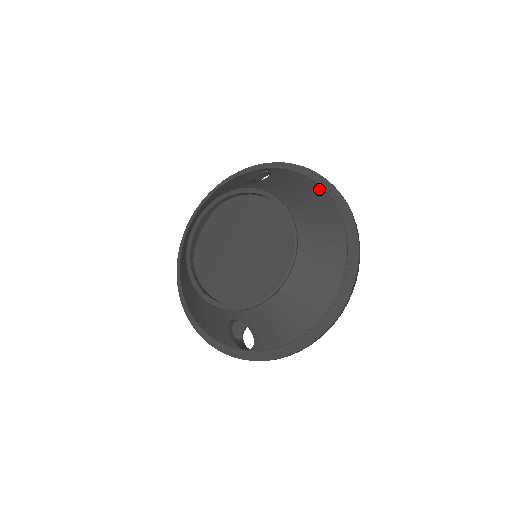
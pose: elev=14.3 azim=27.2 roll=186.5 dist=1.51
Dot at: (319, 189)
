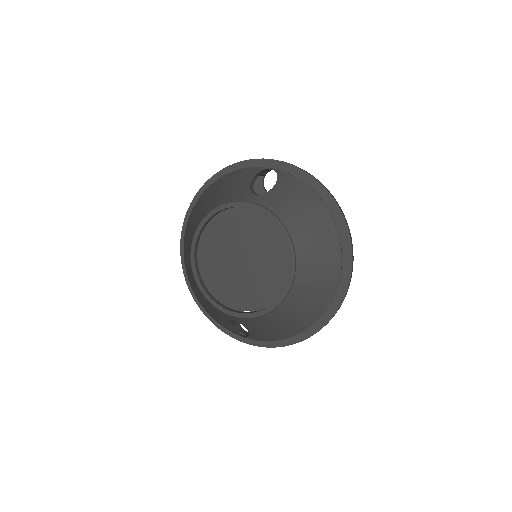
Dot at: (323, 209)
